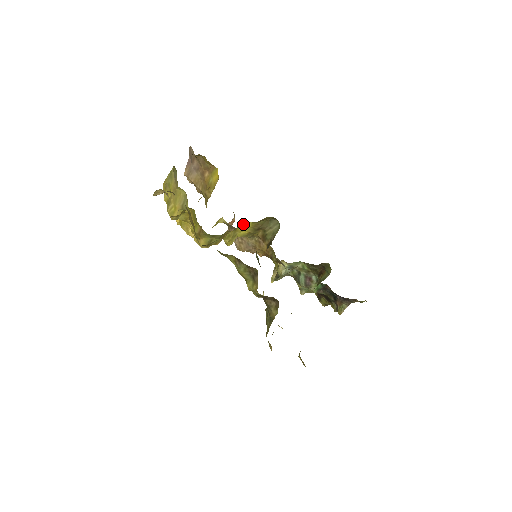
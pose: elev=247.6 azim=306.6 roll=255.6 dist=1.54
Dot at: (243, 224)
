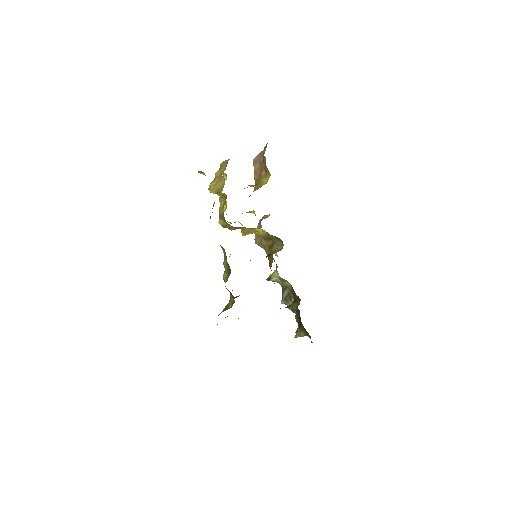
Dot at: occluded
